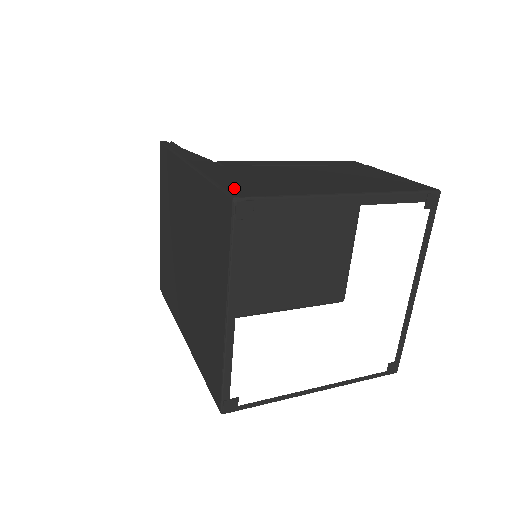
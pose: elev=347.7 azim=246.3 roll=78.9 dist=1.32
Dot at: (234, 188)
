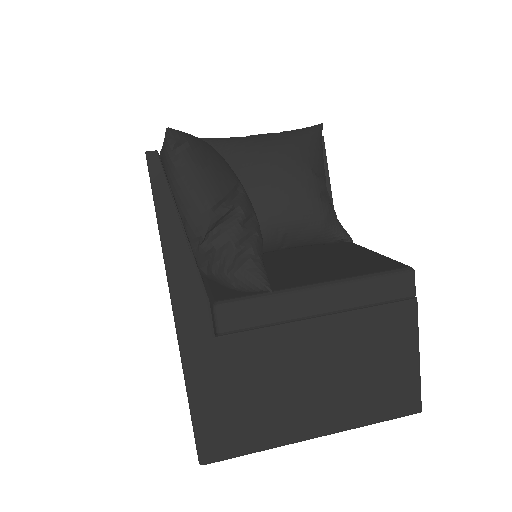
Dot at: (207, 437)
